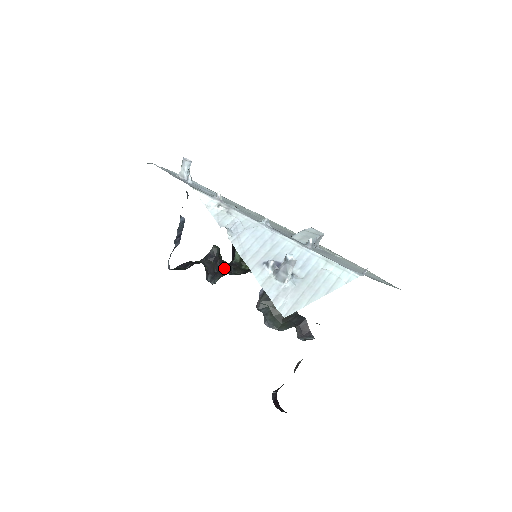
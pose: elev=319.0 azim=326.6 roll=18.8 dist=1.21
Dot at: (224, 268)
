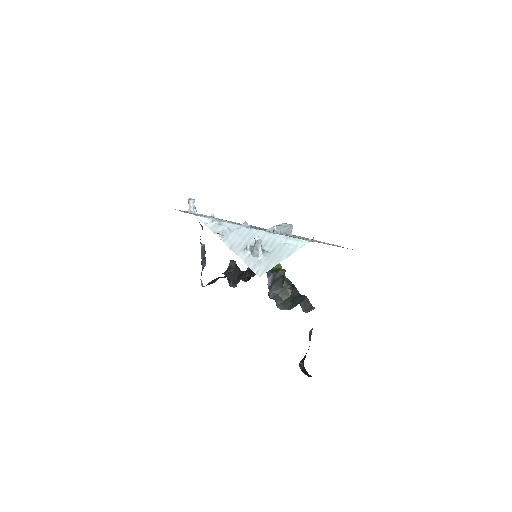
Dot at: (241, 275)
